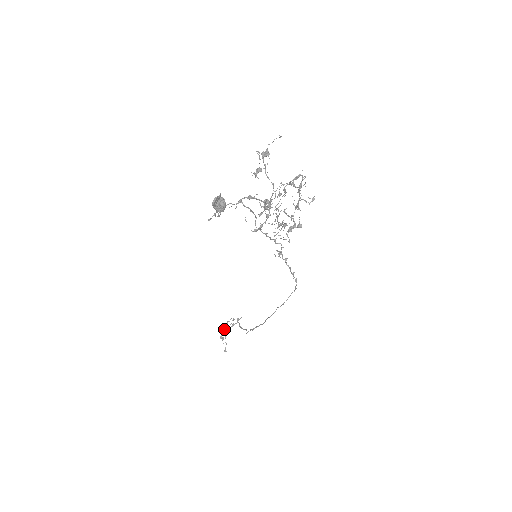
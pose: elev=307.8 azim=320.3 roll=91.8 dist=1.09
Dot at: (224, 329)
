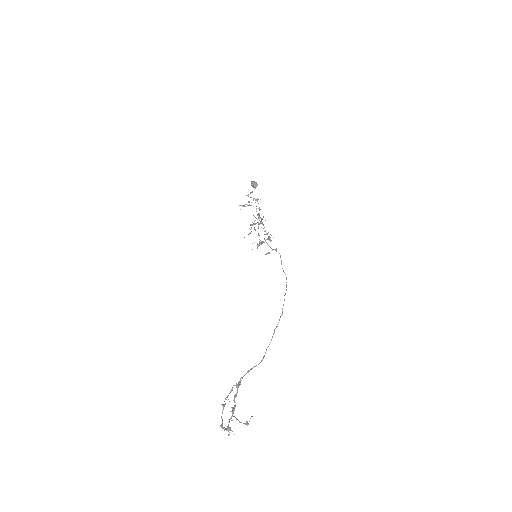
Dot at: (222, 421)
